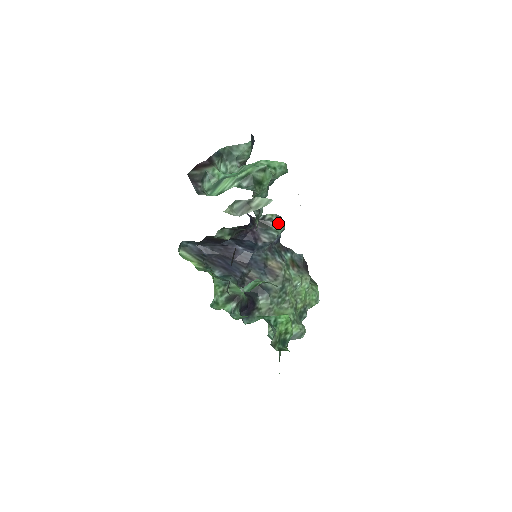
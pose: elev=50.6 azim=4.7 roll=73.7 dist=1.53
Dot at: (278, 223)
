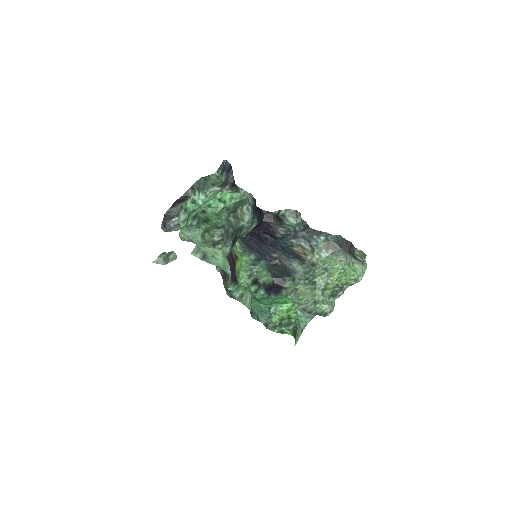
Dot at: (290, 218)
